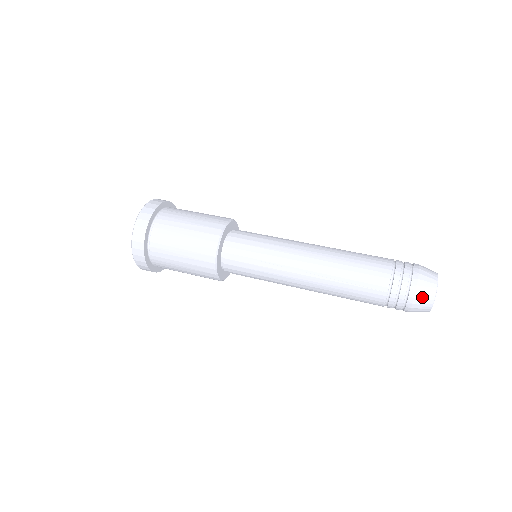
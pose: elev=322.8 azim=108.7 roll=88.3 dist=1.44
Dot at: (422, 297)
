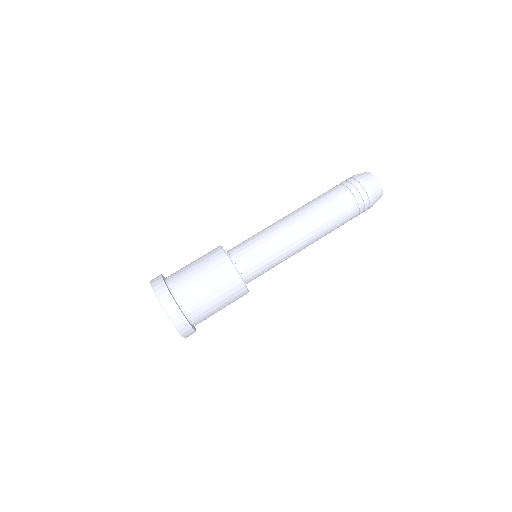
Dot at: (376, 194)
